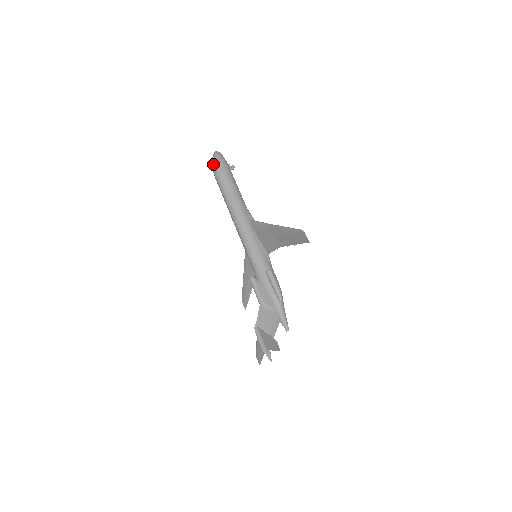
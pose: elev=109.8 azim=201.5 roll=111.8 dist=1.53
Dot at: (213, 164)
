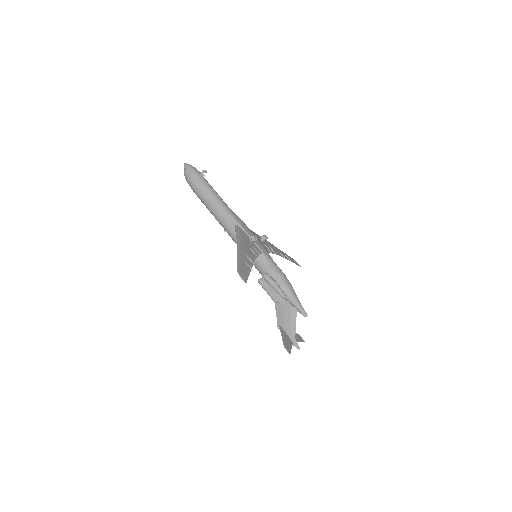
Dot at: occluded
